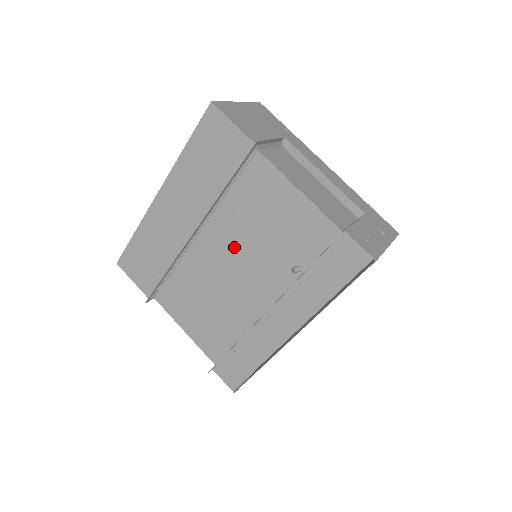
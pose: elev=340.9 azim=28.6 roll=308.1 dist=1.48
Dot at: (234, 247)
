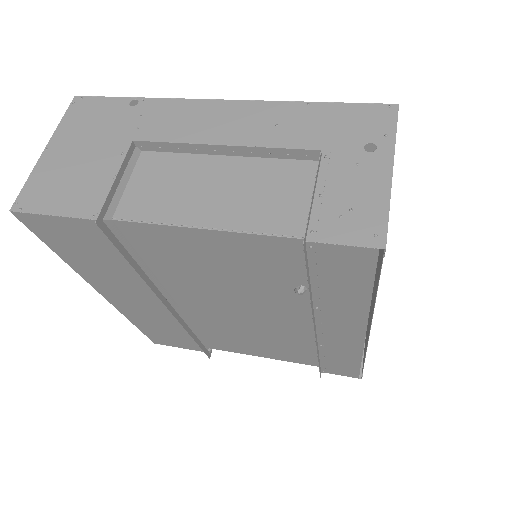
Dot at: (218, 299)
